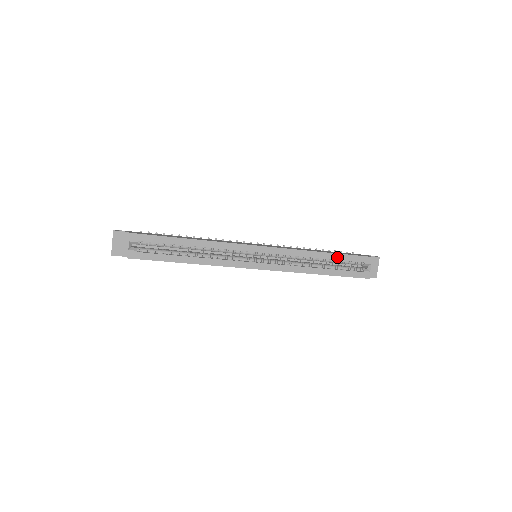
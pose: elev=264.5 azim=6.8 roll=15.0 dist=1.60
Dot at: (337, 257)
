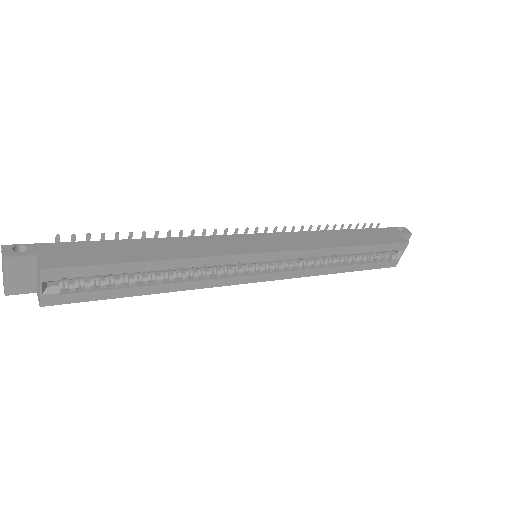
Dot at: (367, 249)
